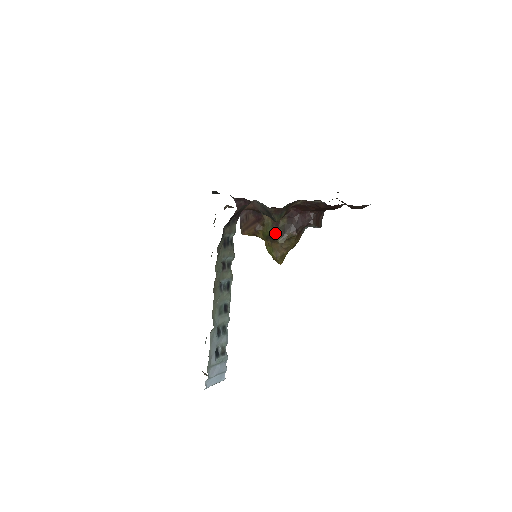
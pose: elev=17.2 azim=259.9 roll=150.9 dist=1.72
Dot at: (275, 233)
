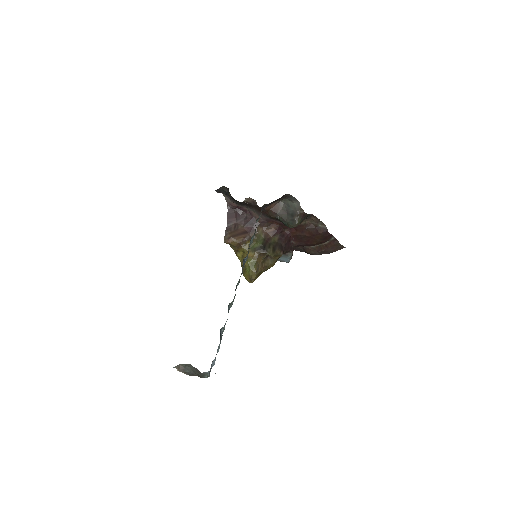
Dot at: (266, 246)
